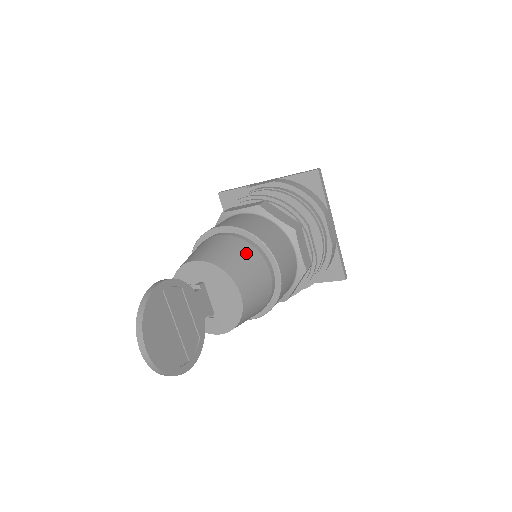
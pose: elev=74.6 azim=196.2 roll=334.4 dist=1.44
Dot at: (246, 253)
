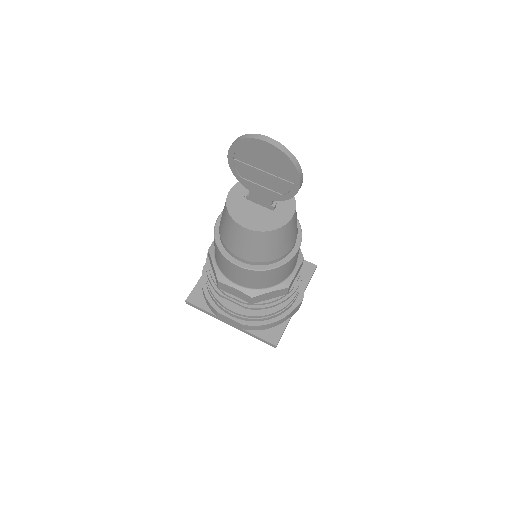
Dot at: occluded
